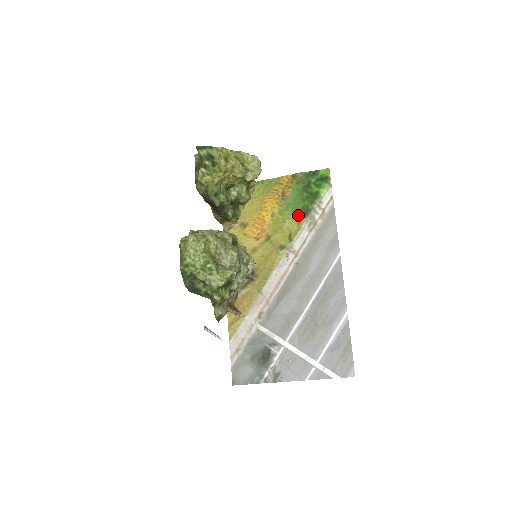
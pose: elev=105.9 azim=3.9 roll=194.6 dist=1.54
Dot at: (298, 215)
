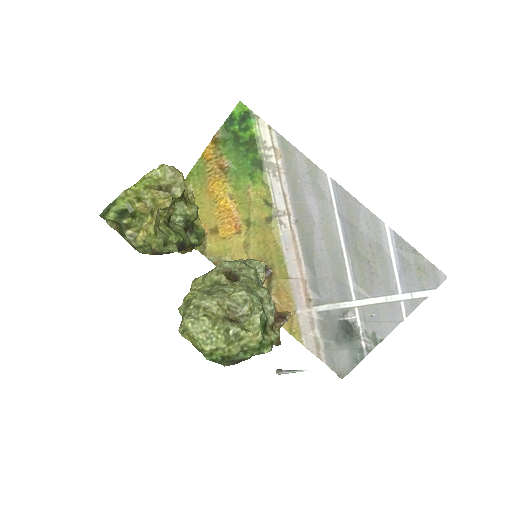
Dot at: (254, 175)
